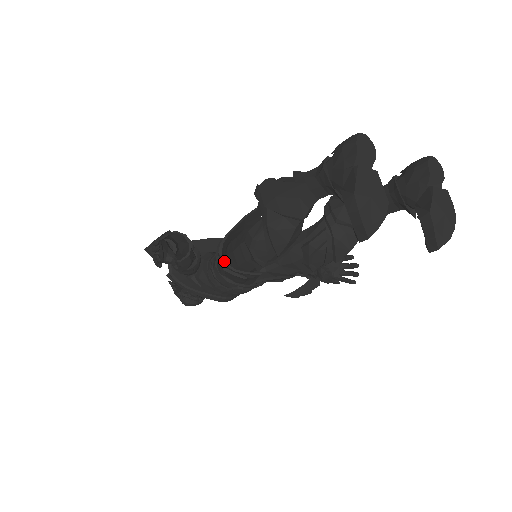
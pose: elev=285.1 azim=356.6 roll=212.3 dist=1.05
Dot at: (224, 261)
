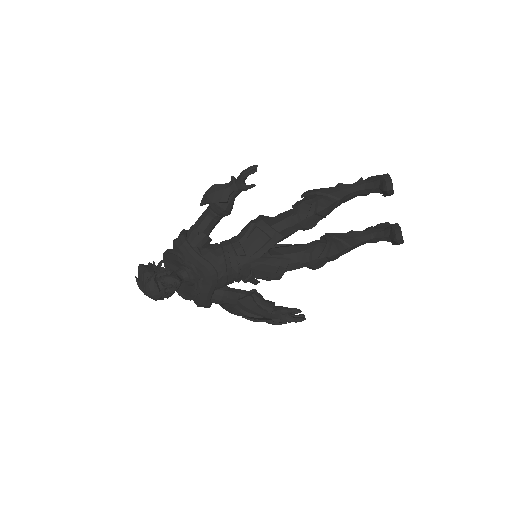
Dot at: (262, 220)
